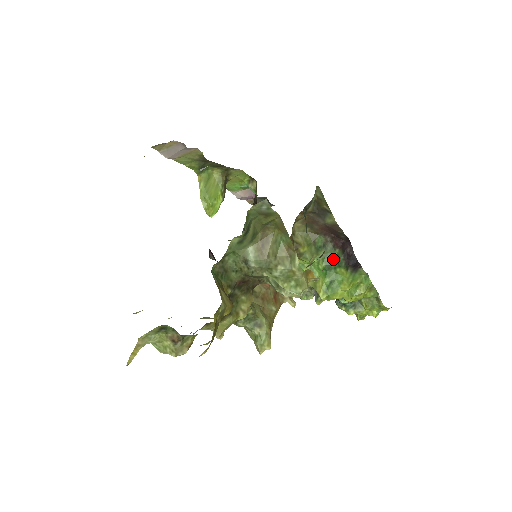
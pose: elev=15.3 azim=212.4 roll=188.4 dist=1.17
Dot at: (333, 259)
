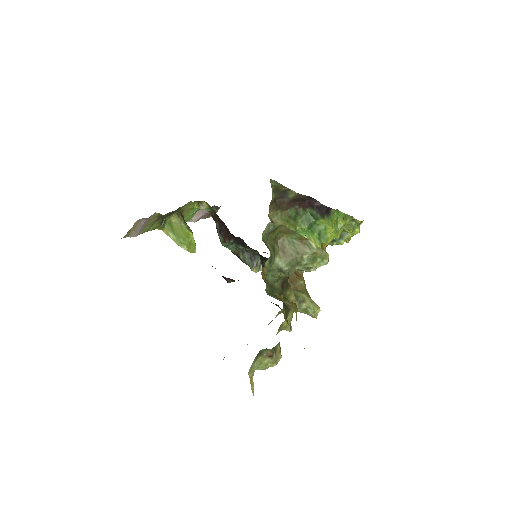
Dot at: (309, 218)
